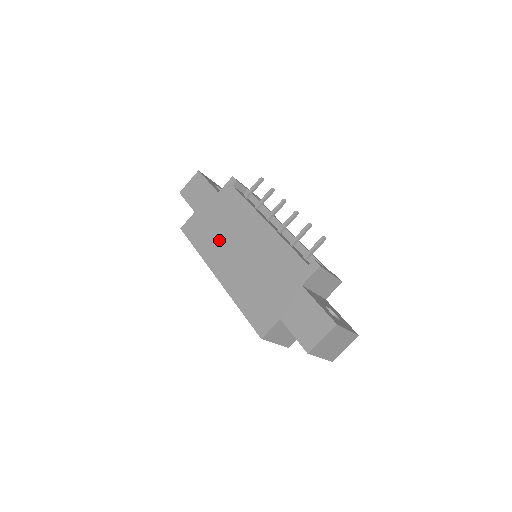
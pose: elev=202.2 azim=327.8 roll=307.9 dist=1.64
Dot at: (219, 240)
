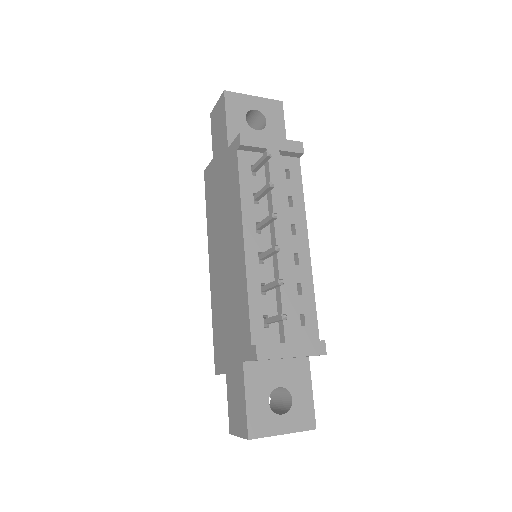
Dot at: (217, 222)
